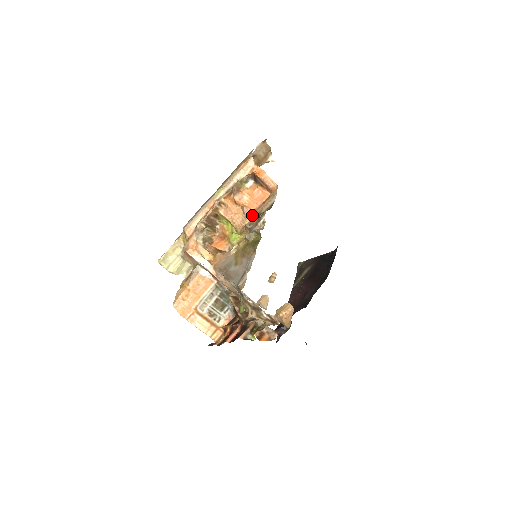
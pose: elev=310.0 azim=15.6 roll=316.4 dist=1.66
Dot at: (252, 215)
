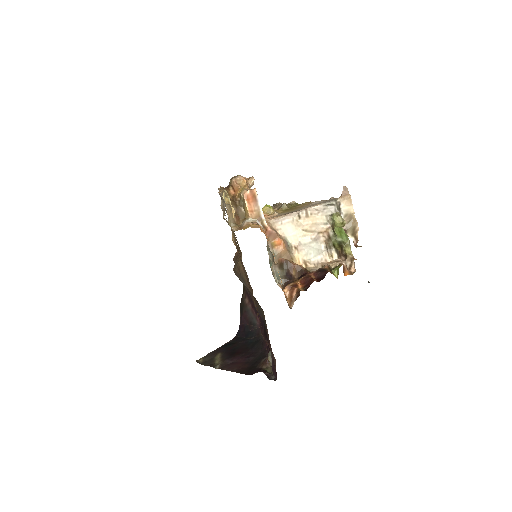
Dot at: occluded
